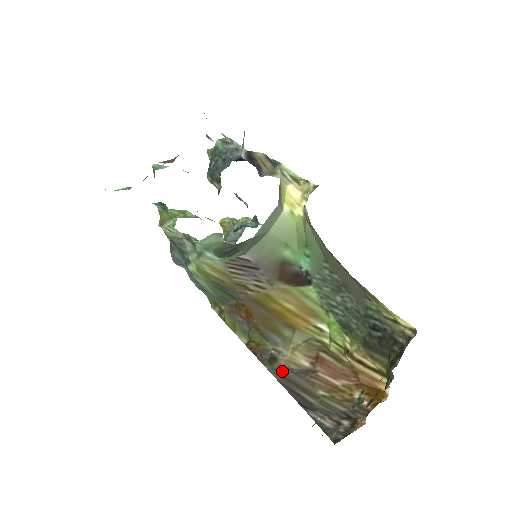
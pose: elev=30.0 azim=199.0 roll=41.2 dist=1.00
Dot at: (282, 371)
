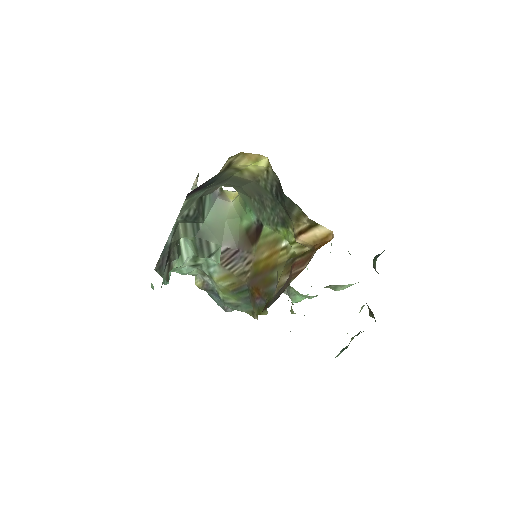
Dot at: (275, 298)
